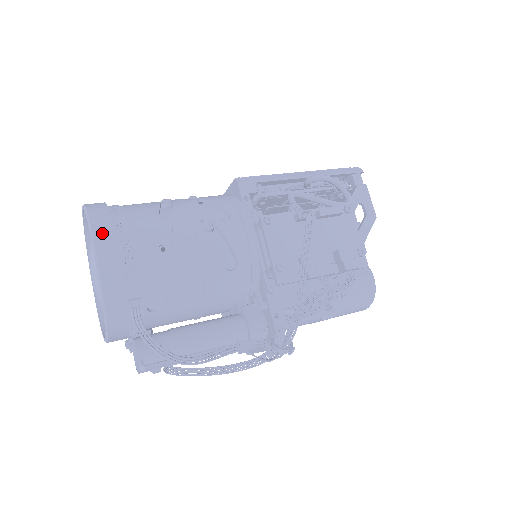
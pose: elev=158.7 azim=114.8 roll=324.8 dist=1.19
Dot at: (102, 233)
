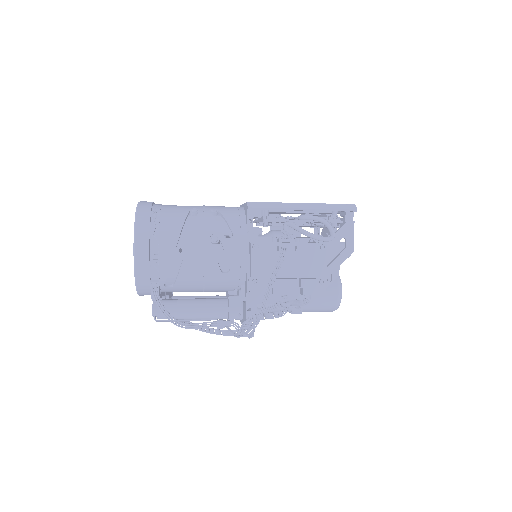
Dot at: (141, 236)
